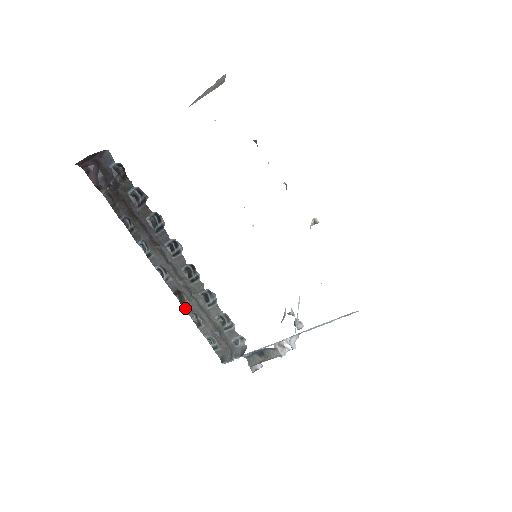
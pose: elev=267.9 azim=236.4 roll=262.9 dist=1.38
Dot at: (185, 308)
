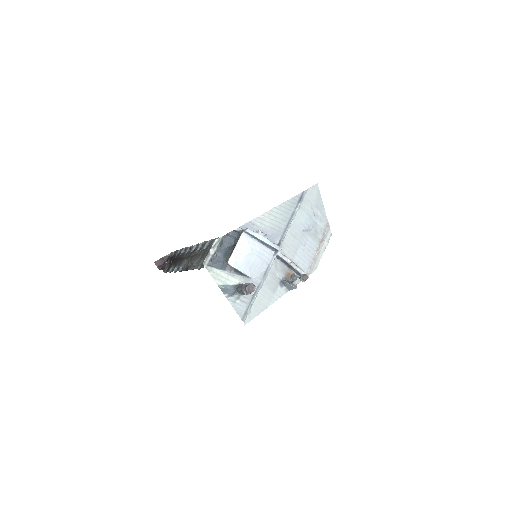
Dot at: (189, 269)
